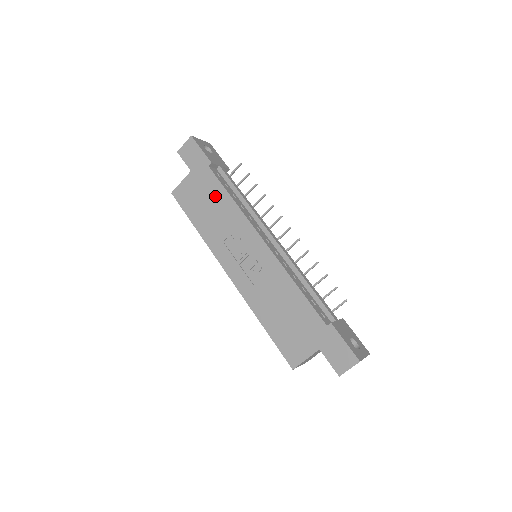
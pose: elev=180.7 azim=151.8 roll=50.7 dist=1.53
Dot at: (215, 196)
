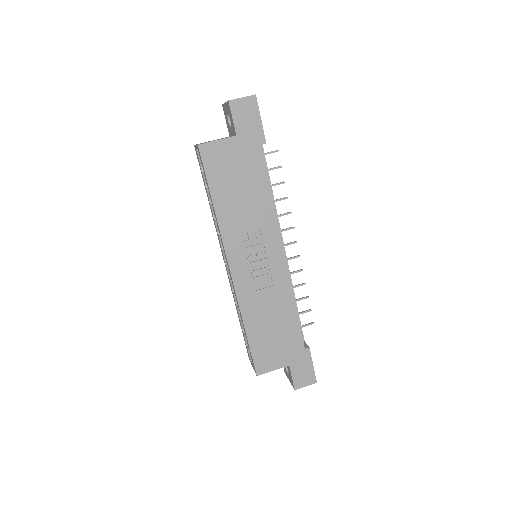
Dot at: (254, 182)
